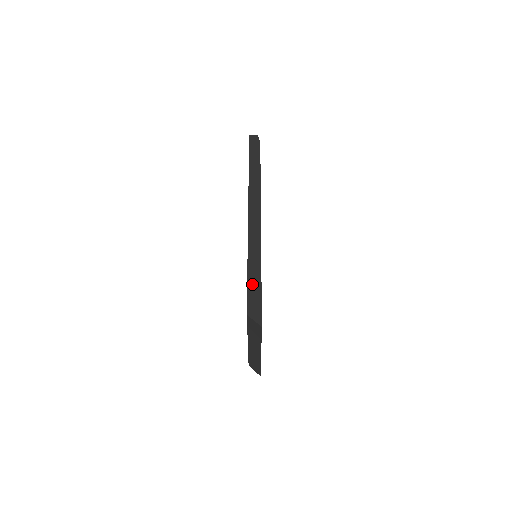
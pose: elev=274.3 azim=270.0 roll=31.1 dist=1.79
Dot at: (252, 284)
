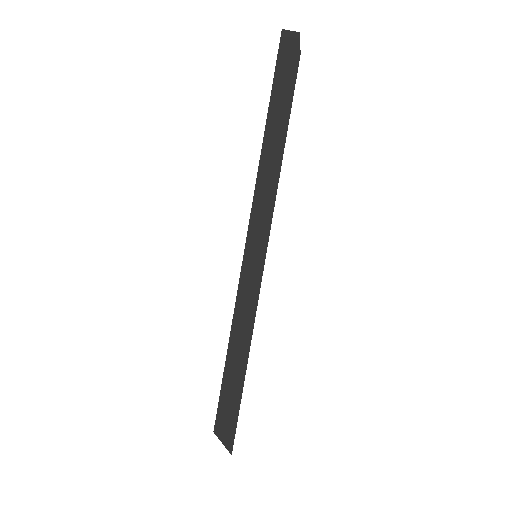
Dot at: (229, 382)
